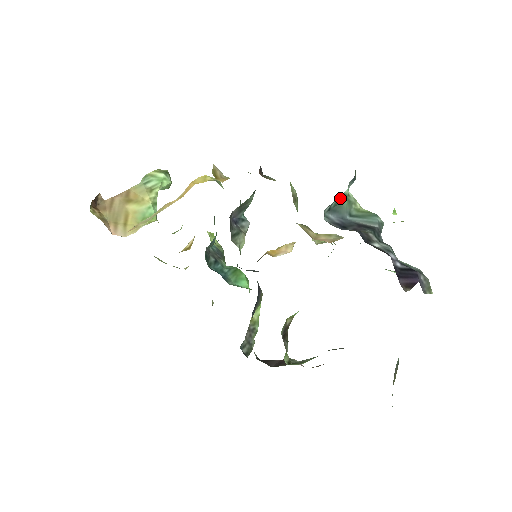
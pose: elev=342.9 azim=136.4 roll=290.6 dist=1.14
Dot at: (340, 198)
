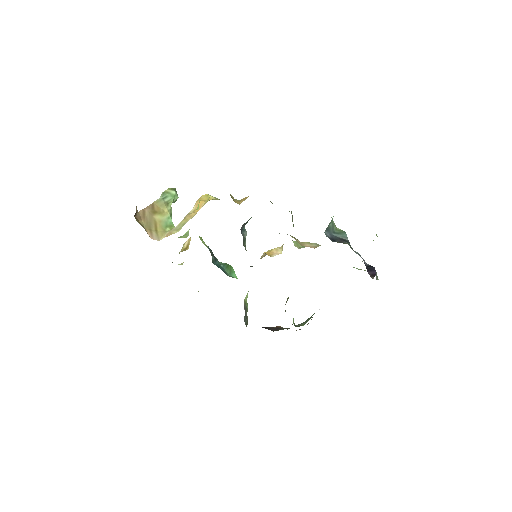
Dot at: (330, 222)
